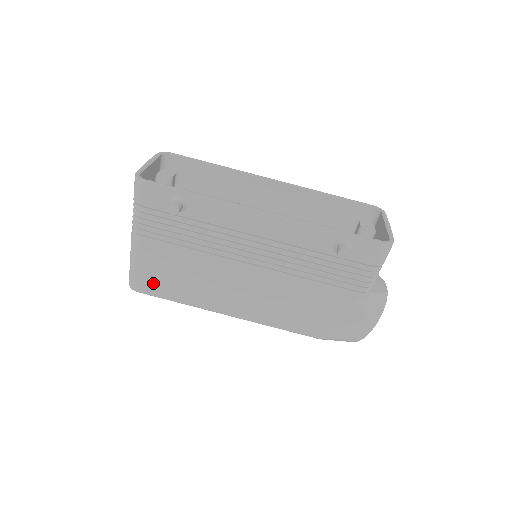
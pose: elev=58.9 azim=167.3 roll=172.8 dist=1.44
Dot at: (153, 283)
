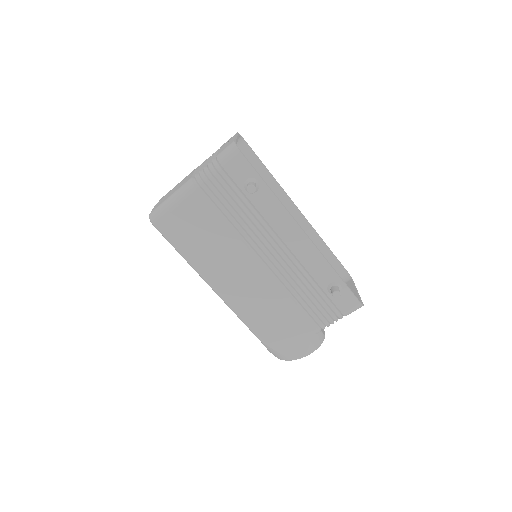
Dot at: (175, 227)
